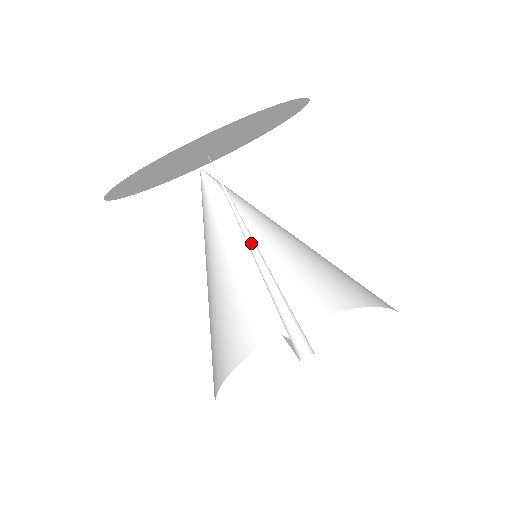
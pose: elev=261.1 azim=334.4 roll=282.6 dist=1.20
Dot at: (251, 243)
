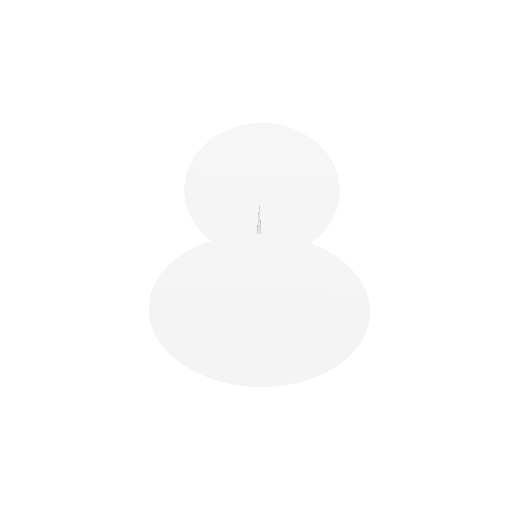
Dot at: occluded
